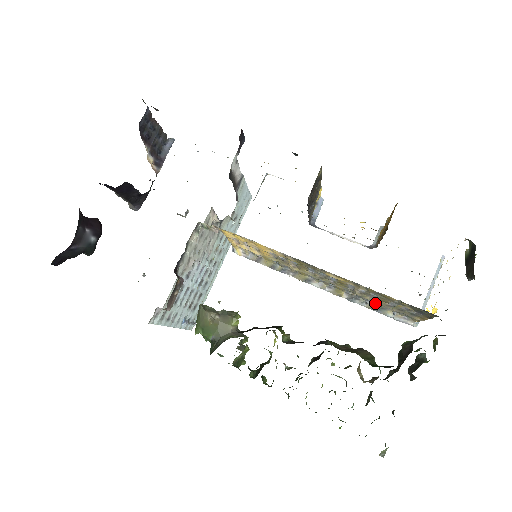
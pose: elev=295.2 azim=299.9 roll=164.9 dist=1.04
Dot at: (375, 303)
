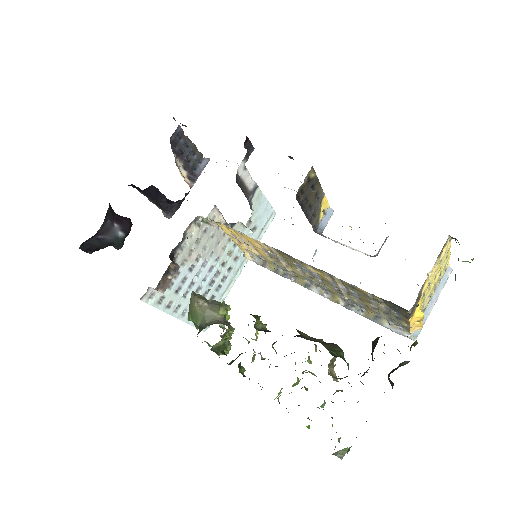
Dot at: (367, 309)
